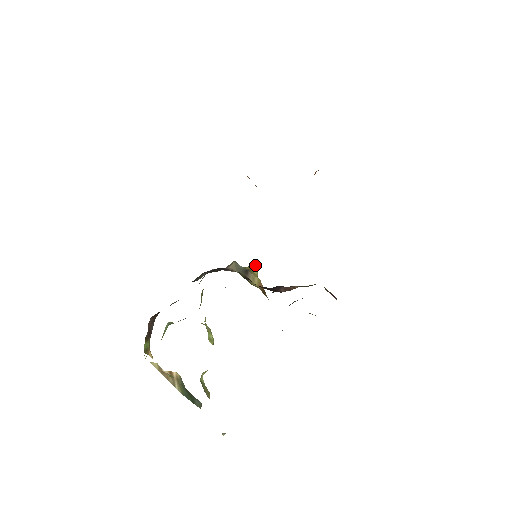
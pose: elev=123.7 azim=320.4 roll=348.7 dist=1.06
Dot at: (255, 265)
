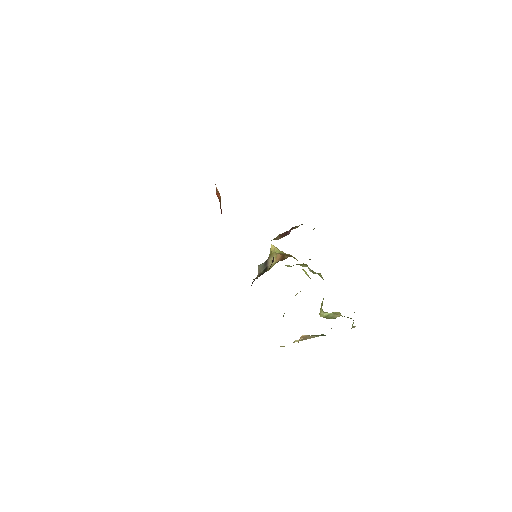
Dot at: (271, 248)
